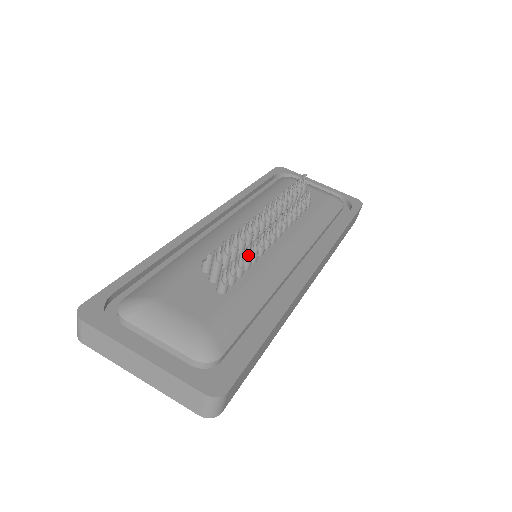
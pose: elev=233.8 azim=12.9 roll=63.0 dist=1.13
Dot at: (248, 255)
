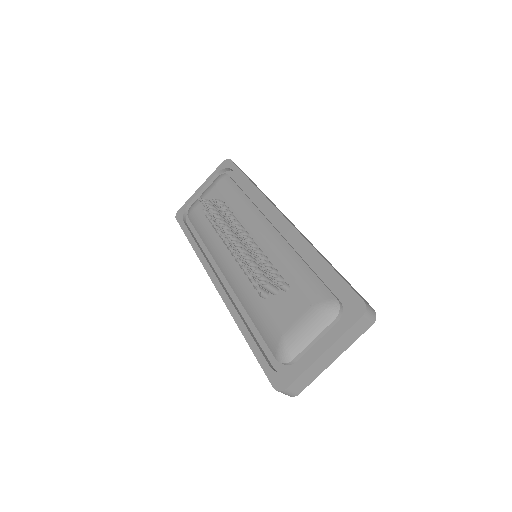
Dot at: (262, 262)
